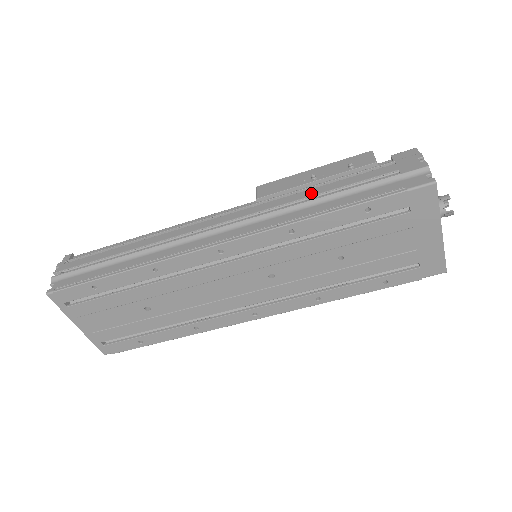
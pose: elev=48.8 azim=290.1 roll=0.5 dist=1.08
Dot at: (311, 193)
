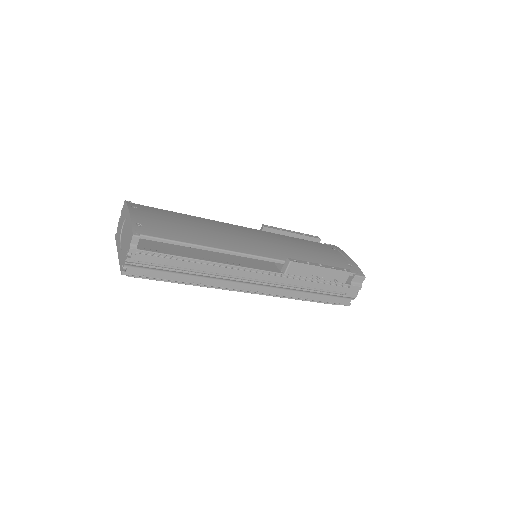
Dot at: (309, 285)
